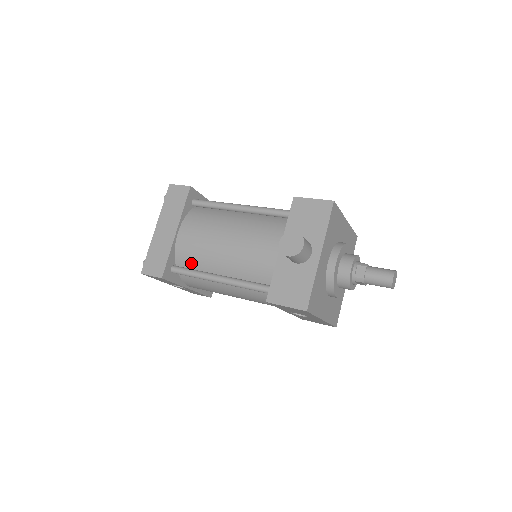
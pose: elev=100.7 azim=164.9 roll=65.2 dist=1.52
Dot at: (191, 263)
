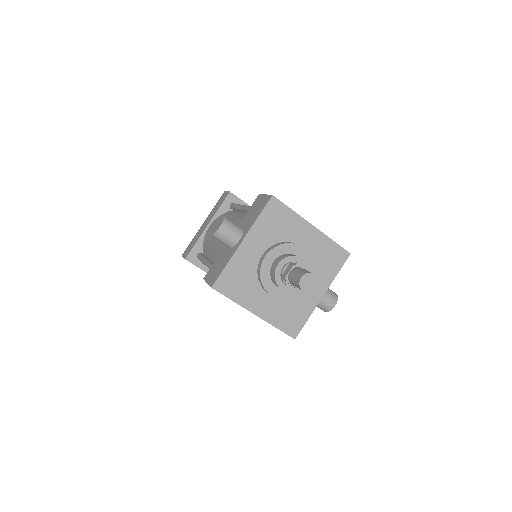
Dot at: (206, 251)
